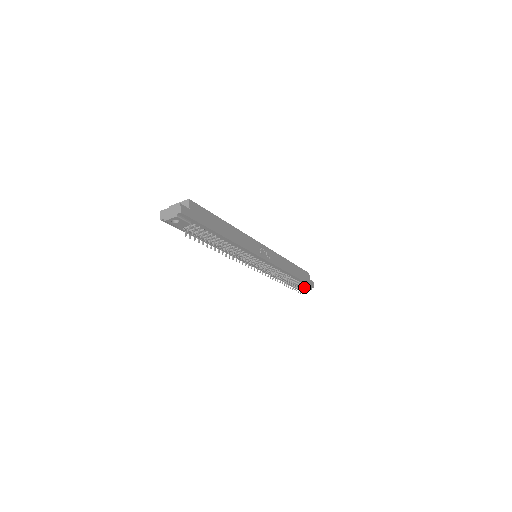
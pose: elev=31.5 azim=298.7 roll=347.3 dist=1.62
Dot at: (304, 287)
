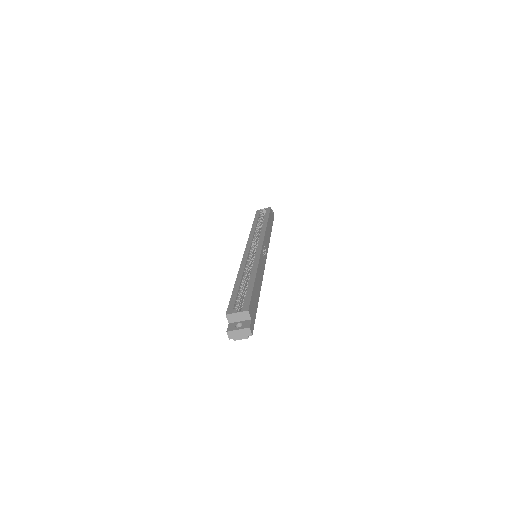
Dot at: occluded
